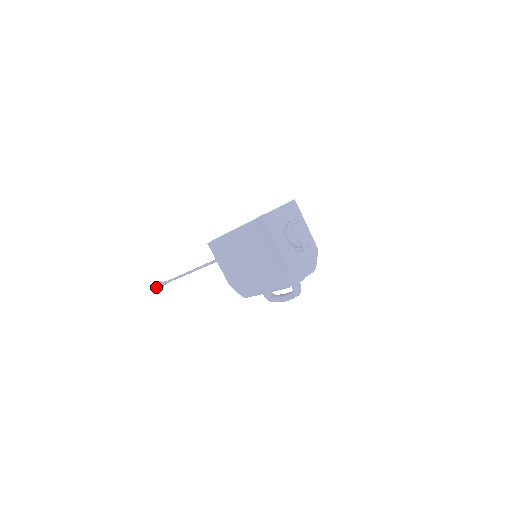
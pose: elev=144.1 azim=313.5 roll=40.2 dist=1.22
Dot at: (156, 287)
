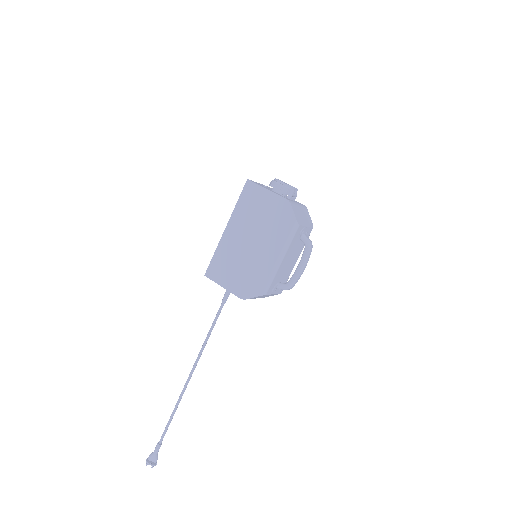
Dot at: (148, 463)
